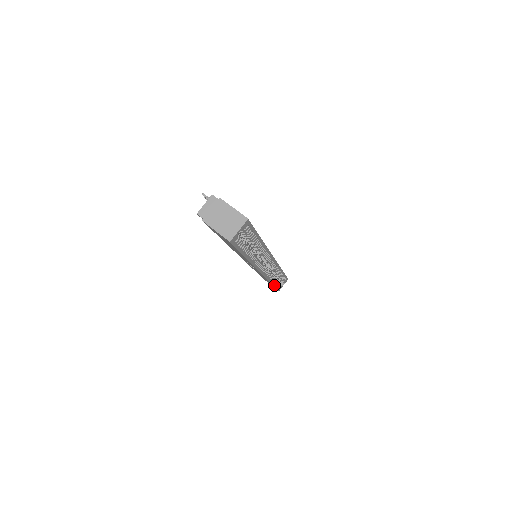
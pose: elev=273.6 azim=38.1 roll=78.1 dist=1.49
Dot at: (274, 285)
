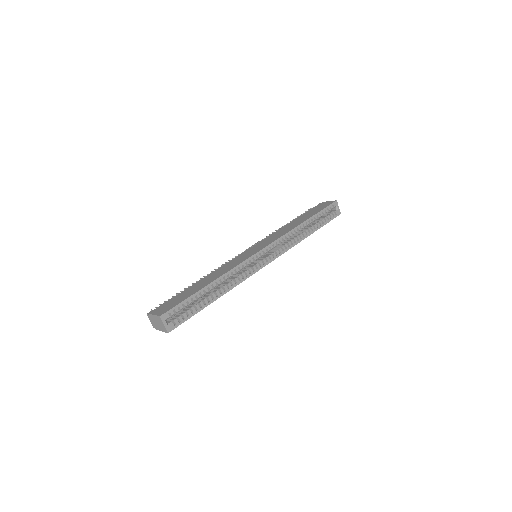
Dot at: (316, 230)
